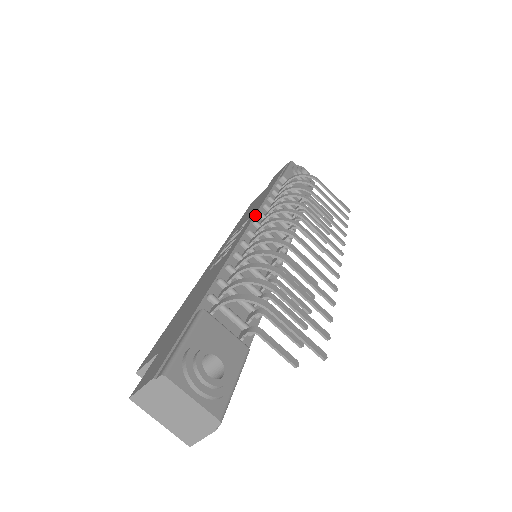
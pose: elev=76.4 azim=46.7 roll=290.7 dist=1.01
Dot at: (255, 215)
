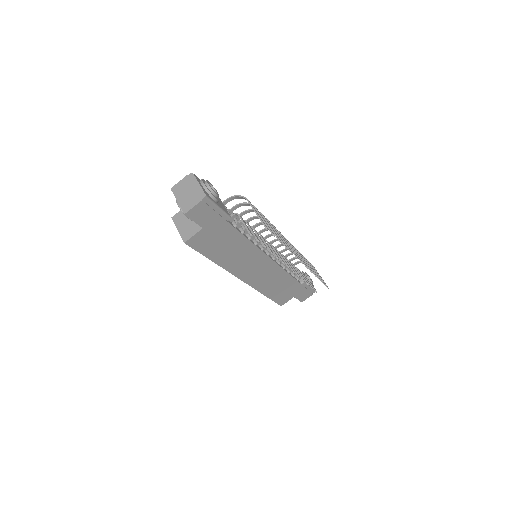
Dot at: occluded
